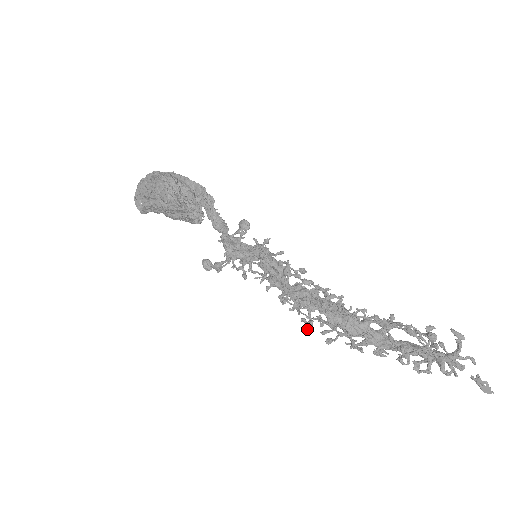
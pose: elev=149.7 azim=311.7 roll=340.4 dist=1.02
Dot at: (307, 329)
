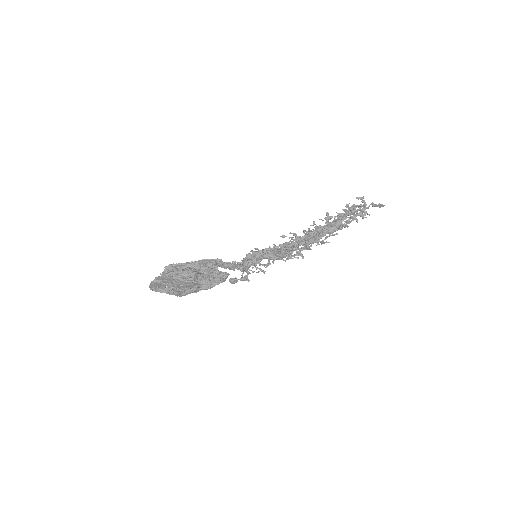
Dot at: occluded
